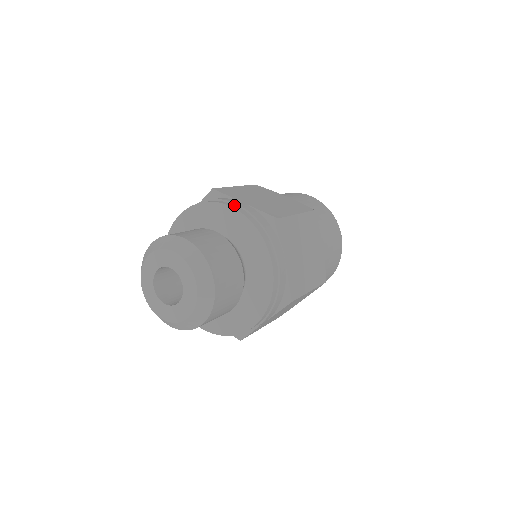
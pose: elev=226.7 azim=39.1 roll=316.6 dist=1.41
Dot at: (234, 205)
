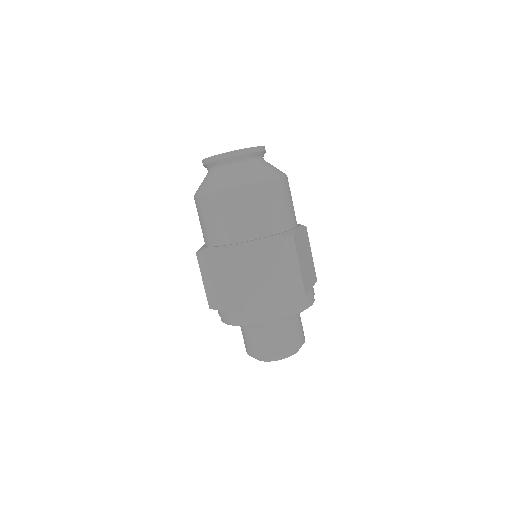
Dot at: (277, 315)
